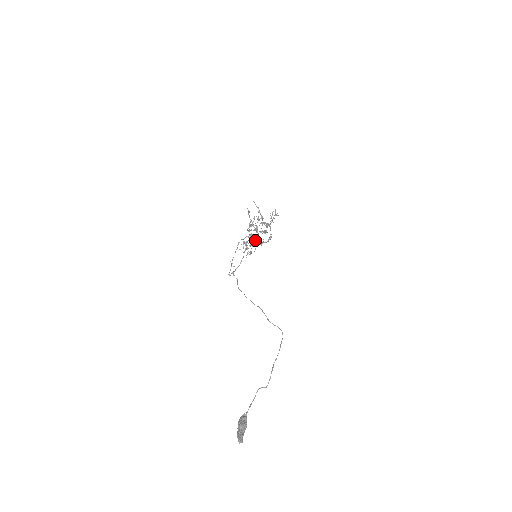
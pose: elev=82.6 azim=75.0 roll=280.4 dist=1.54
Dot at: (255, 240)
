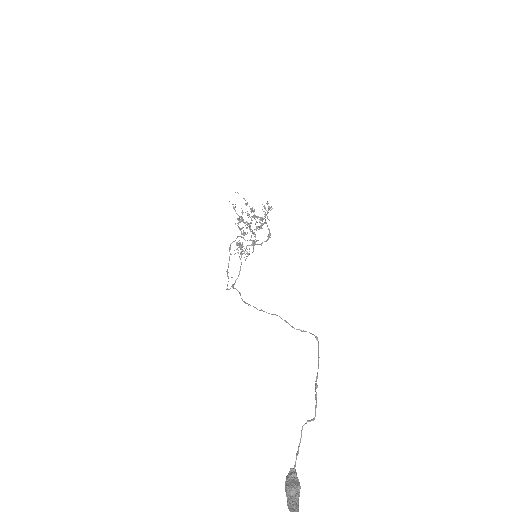
Dot at: (250, 240)
